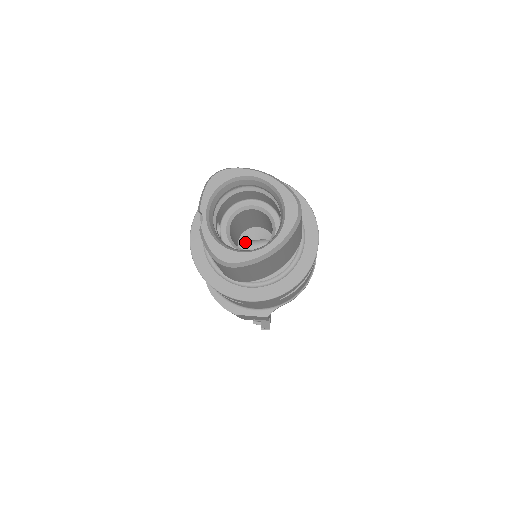
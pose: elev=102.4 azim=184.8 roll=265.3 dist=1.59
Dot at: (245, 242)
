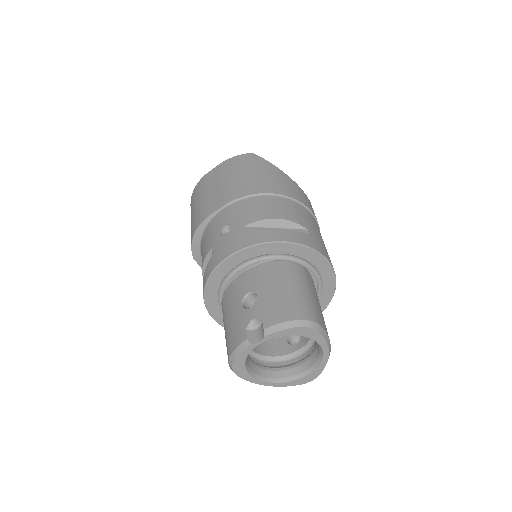
Dot at: occluded
